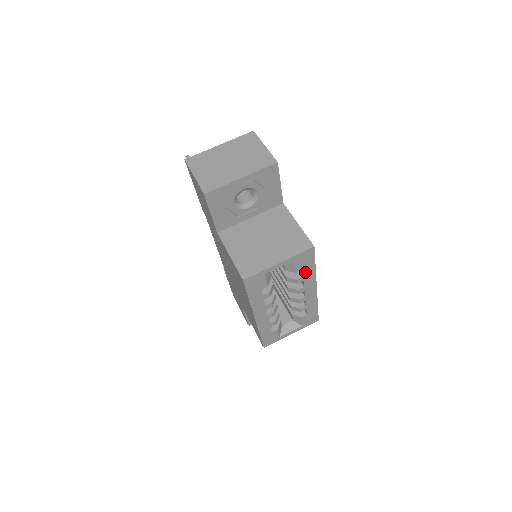
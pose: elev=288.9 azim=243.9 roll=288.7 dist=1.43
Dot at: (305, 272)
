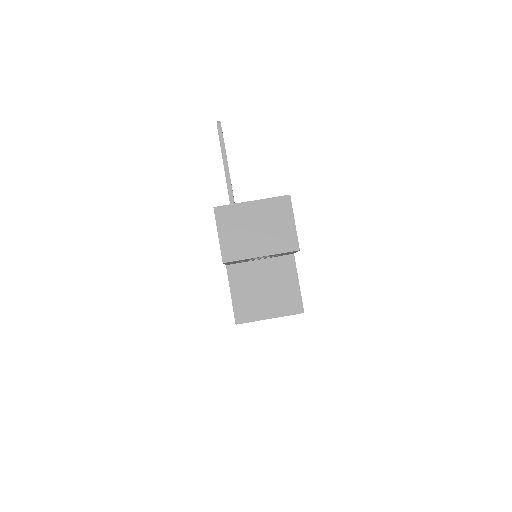
Dot at: occluded
